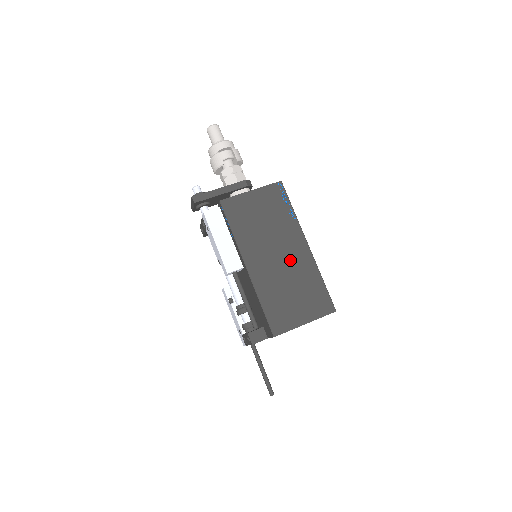
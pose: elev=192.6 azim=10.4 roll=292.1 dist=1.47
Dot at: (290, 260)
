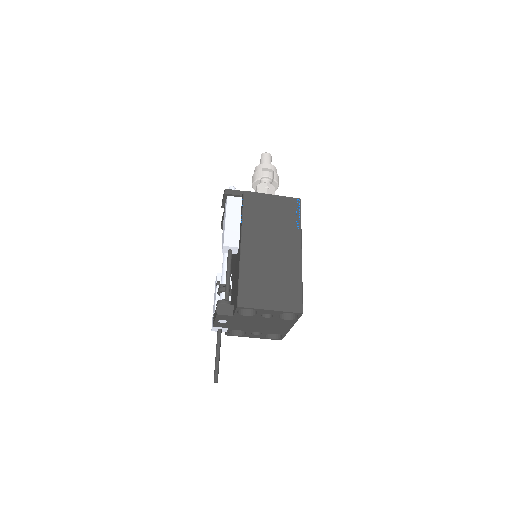
Dot at: (280, 256)
